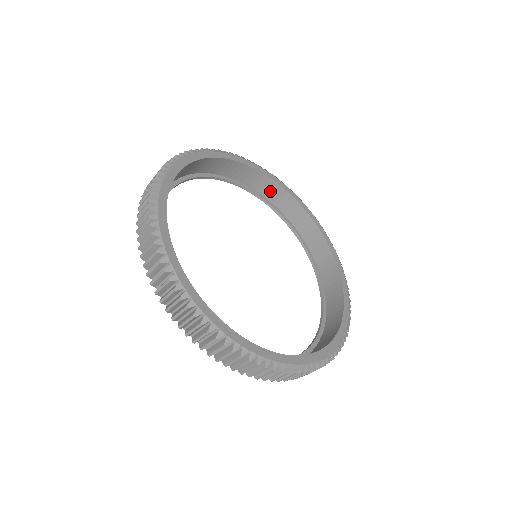
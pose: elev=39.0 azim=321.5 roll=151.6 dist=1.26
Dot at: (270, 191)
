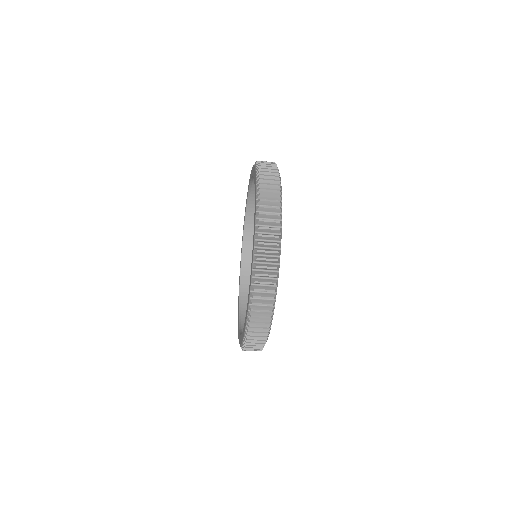
Dot at: (250, 267)
